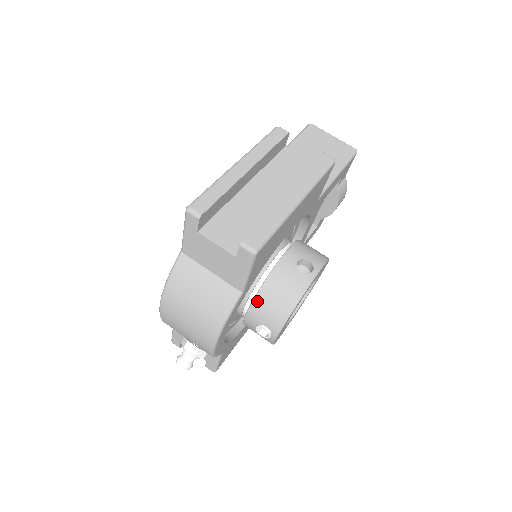
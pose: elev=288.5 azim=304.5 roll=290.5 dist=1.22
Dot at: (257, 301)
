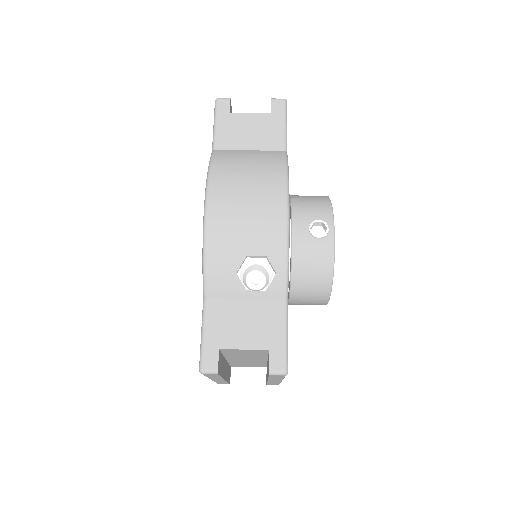
Dot at: (295, 205)
